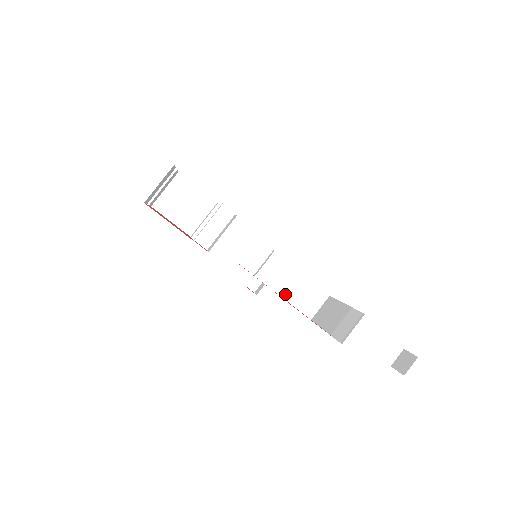
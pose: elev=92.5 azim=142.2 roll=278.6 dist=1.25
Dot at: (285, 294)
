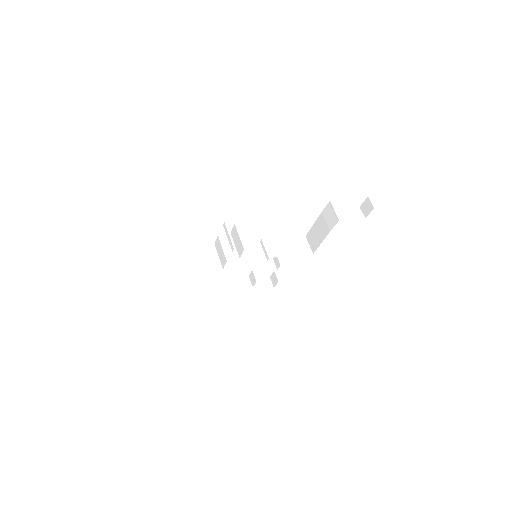
Dot at: (289, 256)
